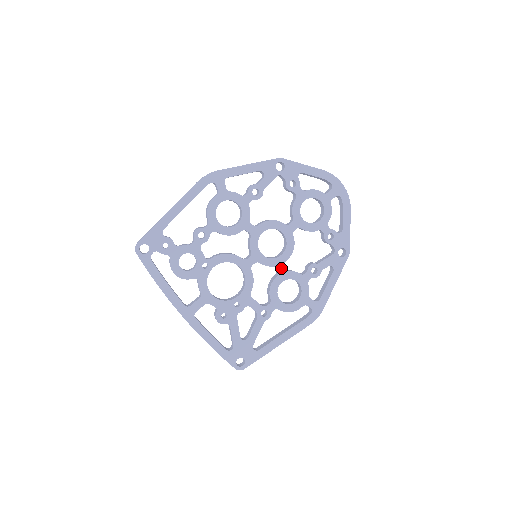
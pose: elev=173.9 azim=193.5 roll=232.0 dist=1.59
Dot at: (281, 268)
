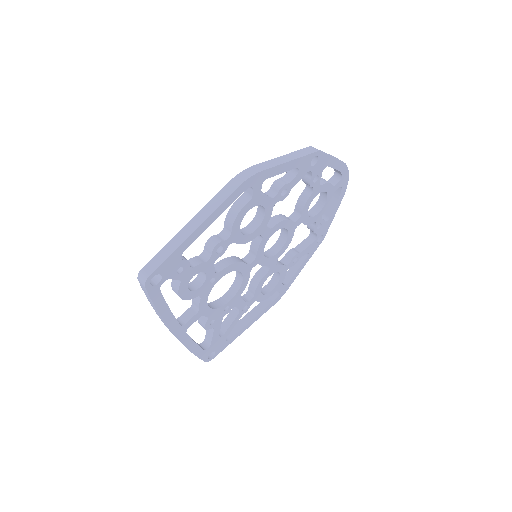
Dot at: (273, 264)
